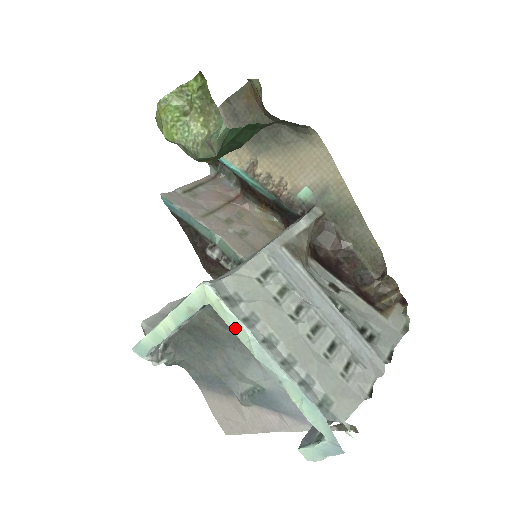
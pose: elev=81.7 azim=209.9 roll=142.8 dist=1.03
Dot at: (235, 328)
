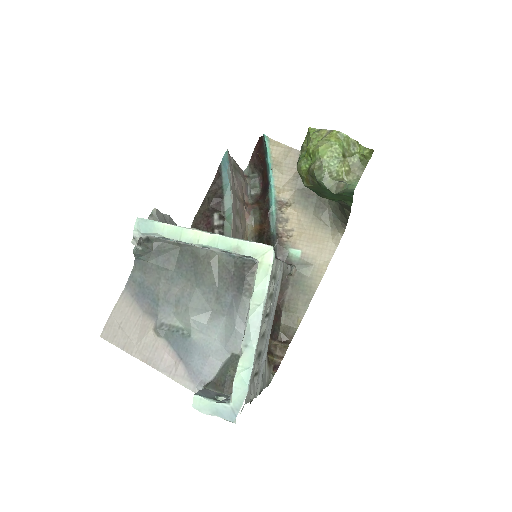
Dot at: (258, 290)
